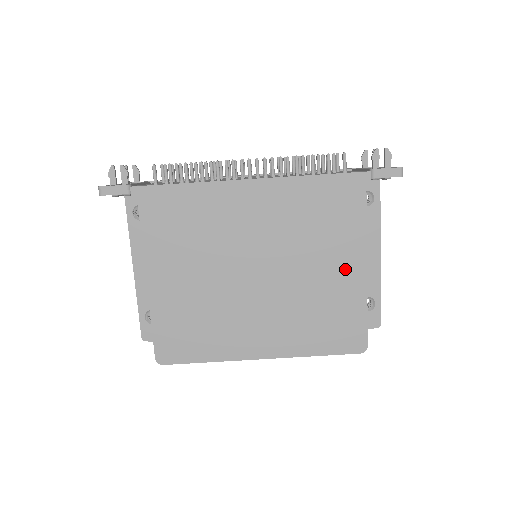
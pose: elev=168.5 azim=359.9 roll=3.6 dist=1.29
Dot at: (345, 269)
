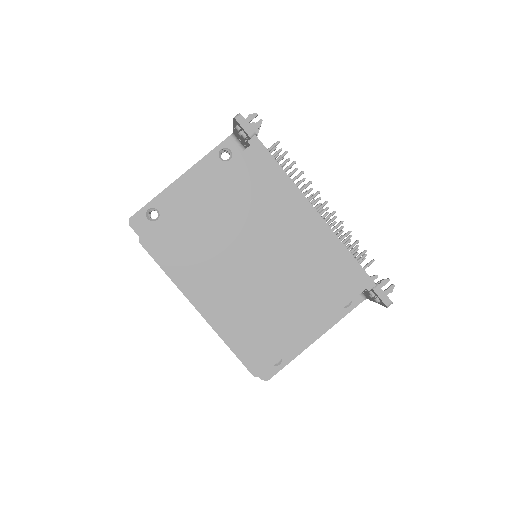
Dot at: (303, 318)
